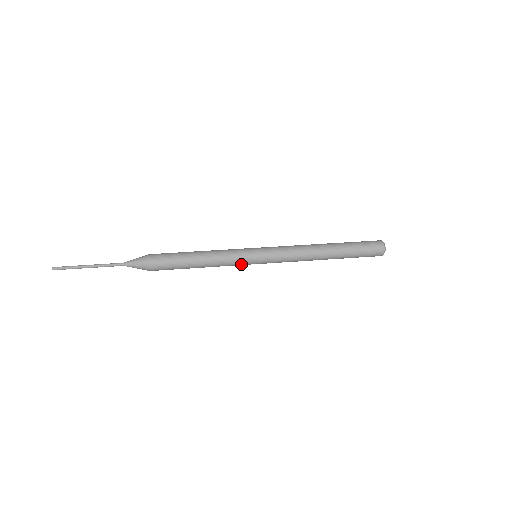
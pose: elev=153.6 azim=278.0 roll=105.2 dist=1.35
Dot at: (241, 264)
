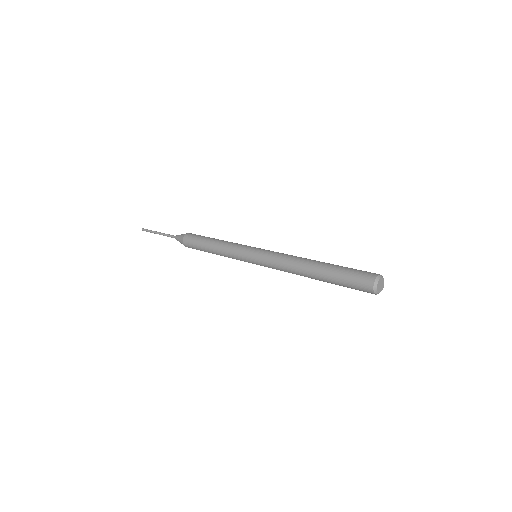
Dot at: (241, 260)
